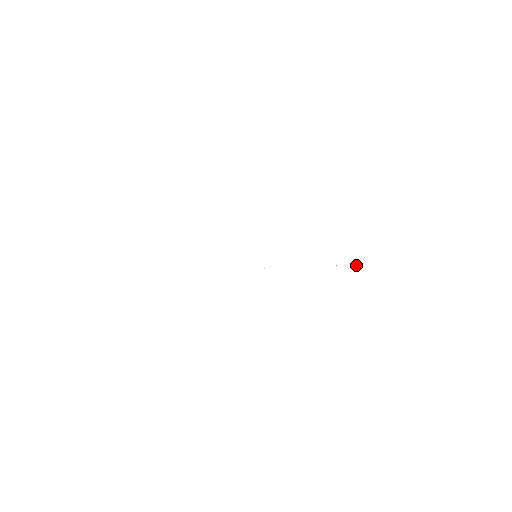
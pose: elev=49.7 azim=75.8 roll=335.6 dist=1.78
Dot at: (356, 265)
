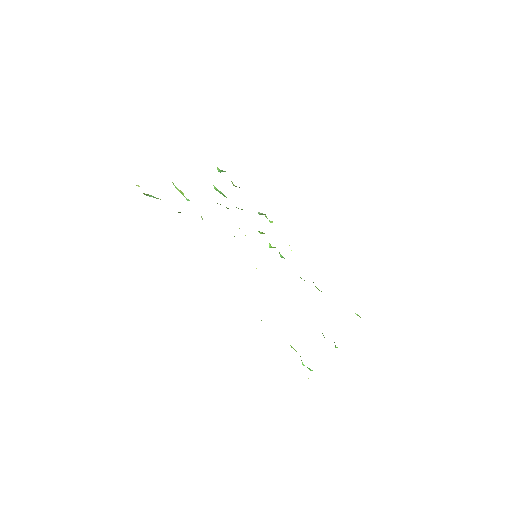
Dot at: occluded
